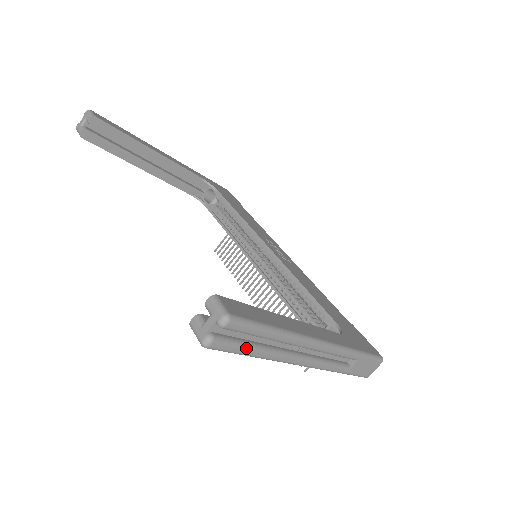
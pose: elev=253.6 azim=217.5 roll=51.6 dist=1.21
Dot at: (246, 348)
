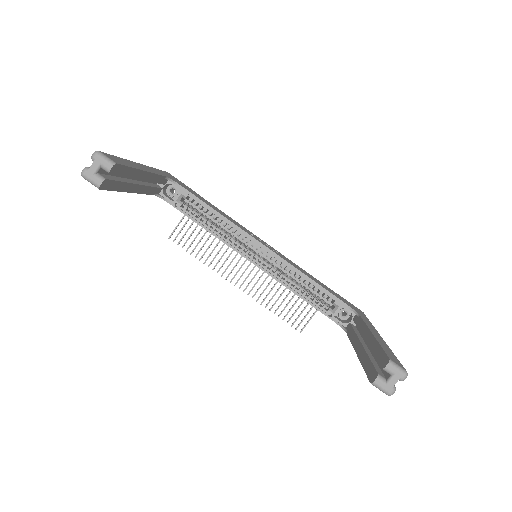
Dot at: occluded
